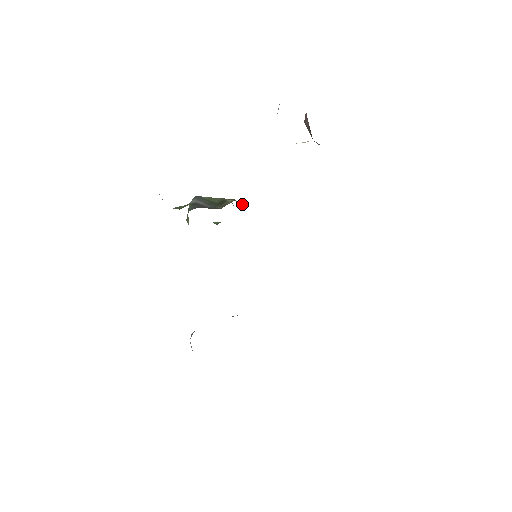
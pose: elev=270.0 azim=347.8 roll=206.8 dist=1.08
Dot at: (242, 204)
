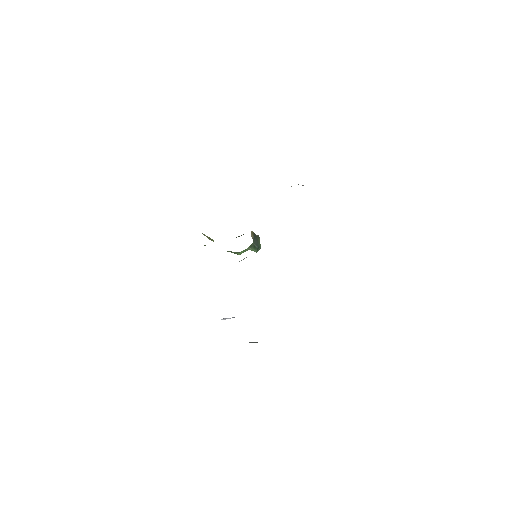
Dot at: occluded
